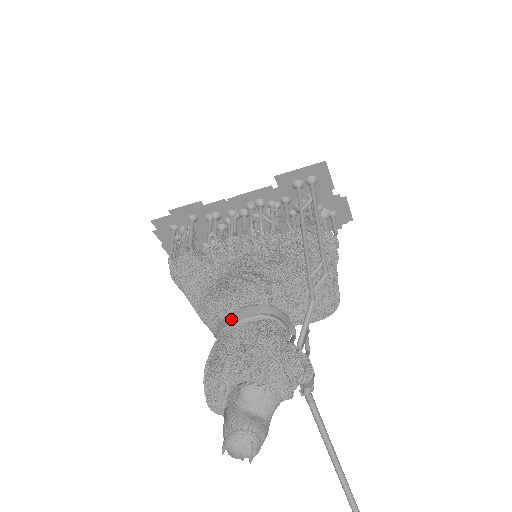
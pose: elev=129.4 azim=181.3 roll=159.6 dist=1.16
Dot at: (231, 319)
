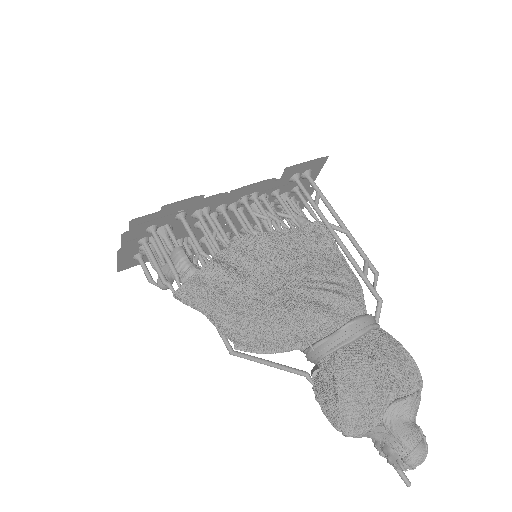
Dot at: (348, 337)
